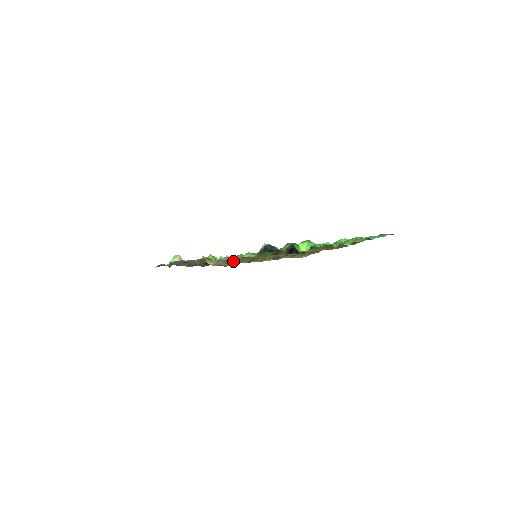
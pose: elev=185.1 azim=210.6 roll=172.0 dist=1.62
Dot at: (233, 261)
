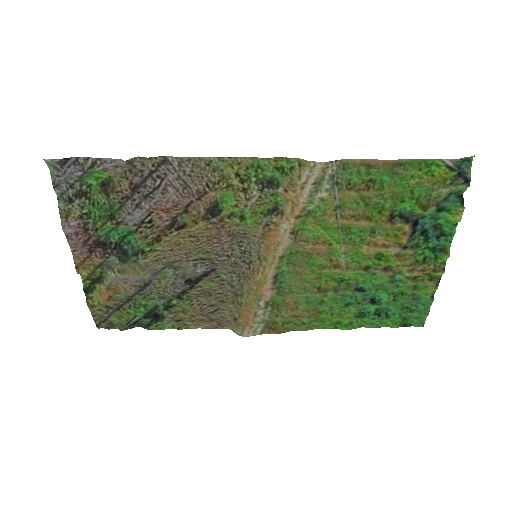
Dot at: (330, 189)
